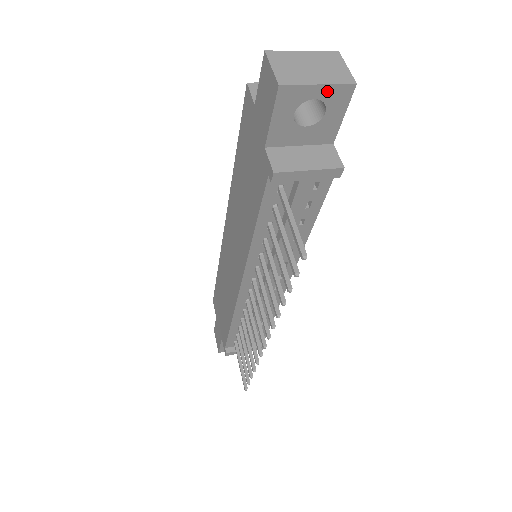
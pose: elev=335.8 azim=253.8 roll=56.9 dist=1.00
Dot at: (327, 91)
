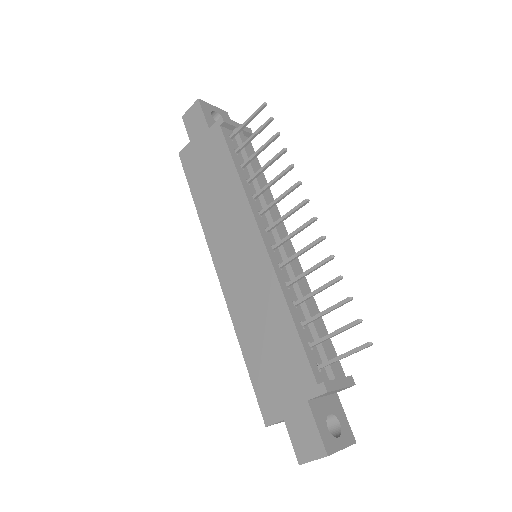
Dot at: (218, 110)
